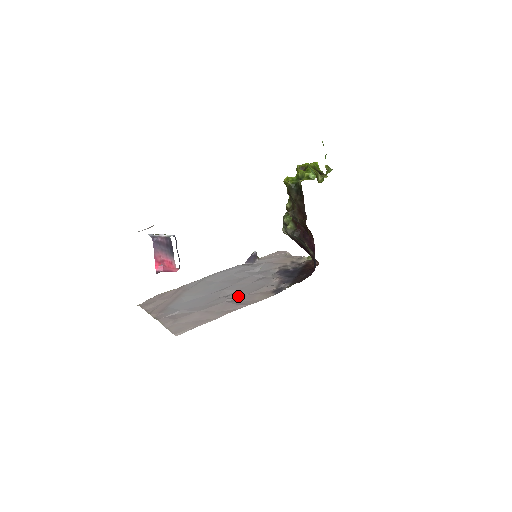
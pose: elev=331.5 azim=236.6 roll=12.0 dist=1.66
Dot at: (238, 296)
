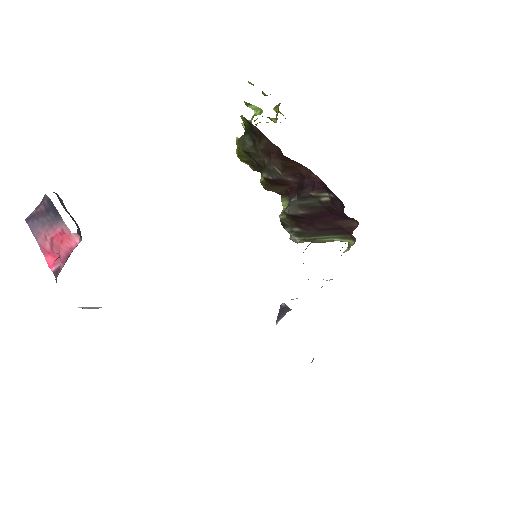
Dot at: occluded
